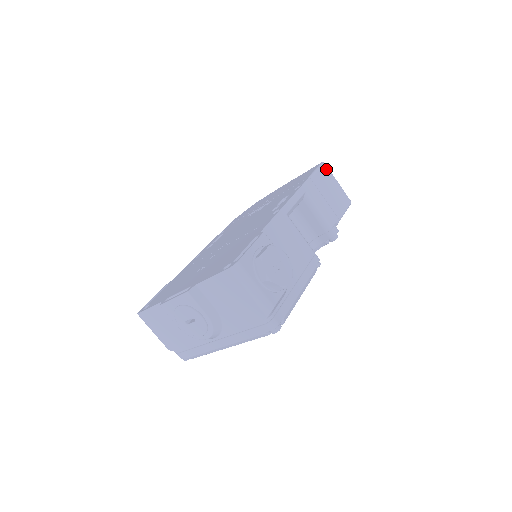
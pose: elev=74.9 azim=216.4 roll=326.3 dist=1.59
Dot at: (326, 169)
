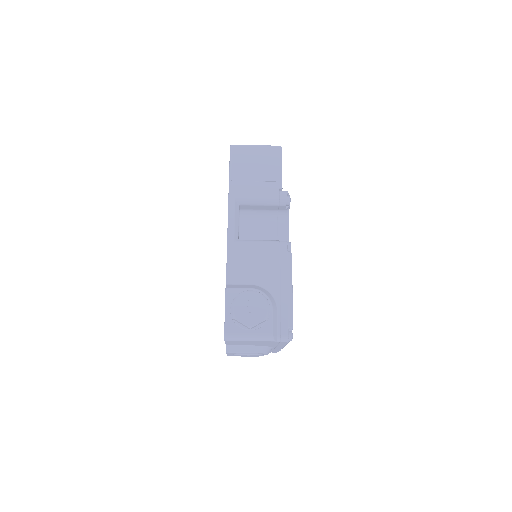
Dot at: (237, 150)
